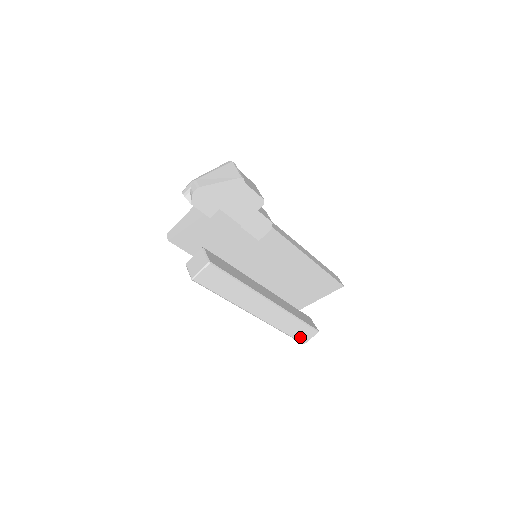
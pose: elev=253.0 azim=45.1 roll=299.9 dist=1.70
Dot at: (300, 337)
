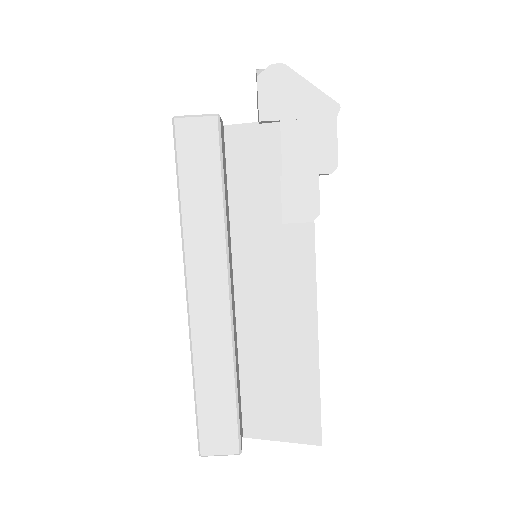
Dot at: (207, 429)
